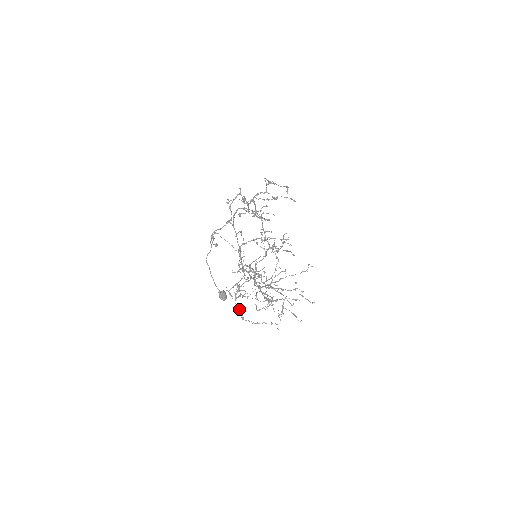
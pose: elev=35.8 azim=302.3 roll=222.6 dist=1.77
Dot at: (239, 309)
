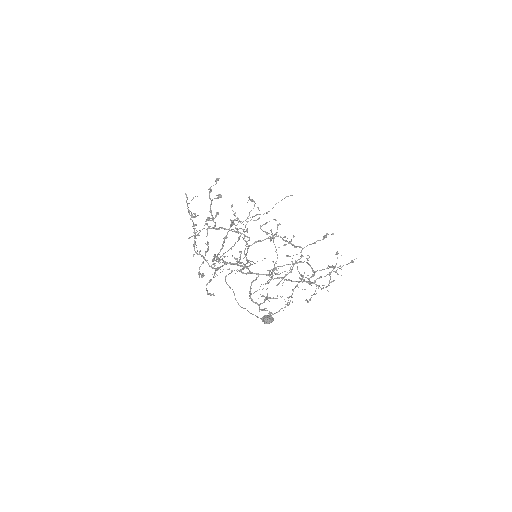
Dot at: (263, 309)
